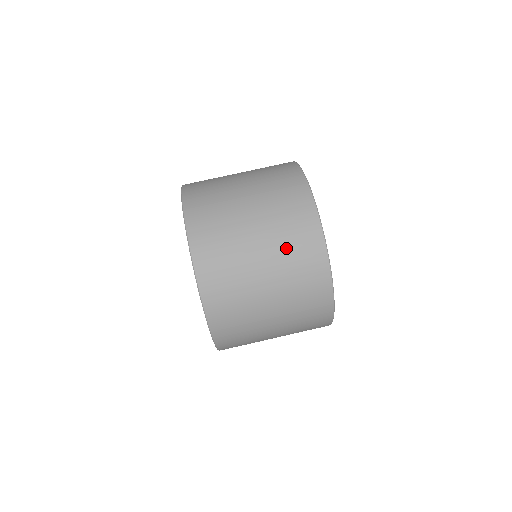
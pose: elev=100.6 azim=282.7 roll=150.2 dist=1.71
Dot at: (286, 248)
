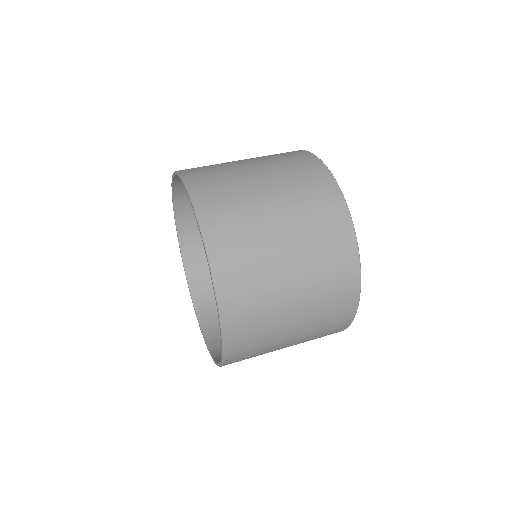
Dot at: (296, 188)
